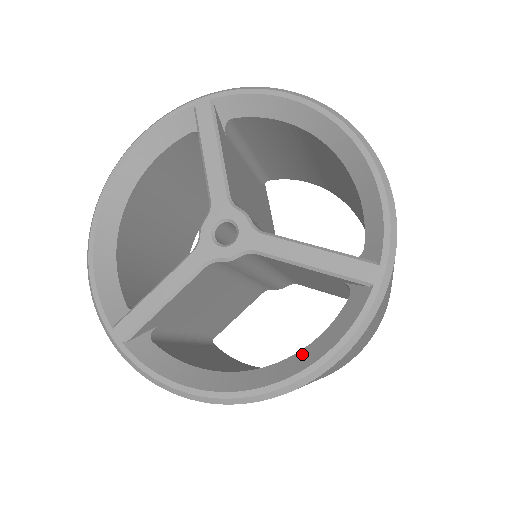
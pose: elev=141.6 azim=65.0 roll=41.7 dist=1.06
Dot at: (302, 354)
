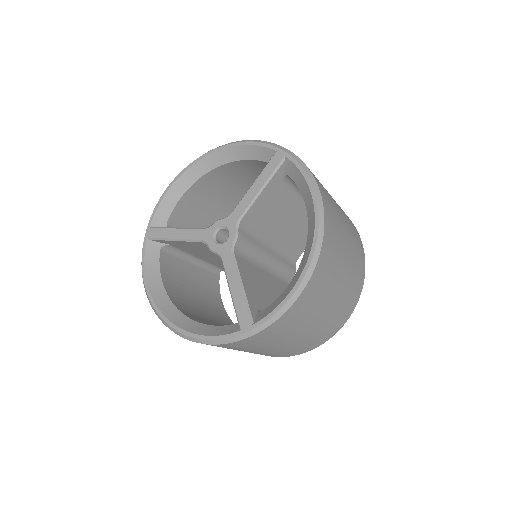
Dot at: (195, 324)
